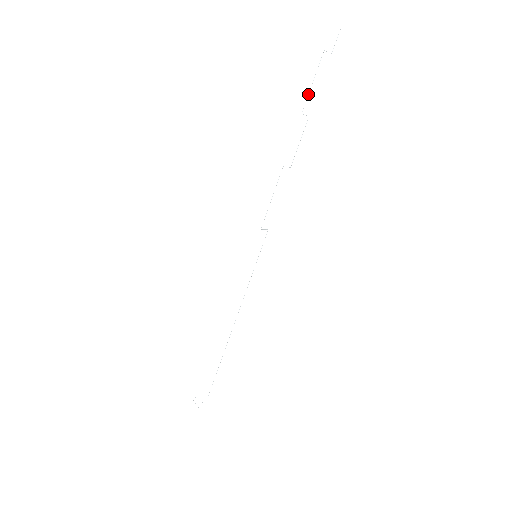
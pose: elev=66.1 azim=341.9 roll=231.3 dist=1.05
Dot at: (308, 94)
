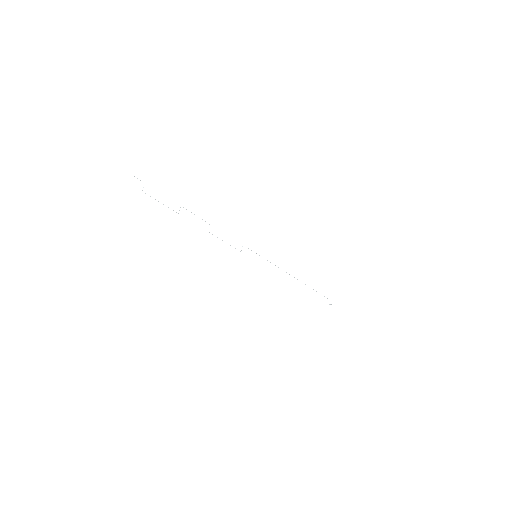
Dot at: occluded
